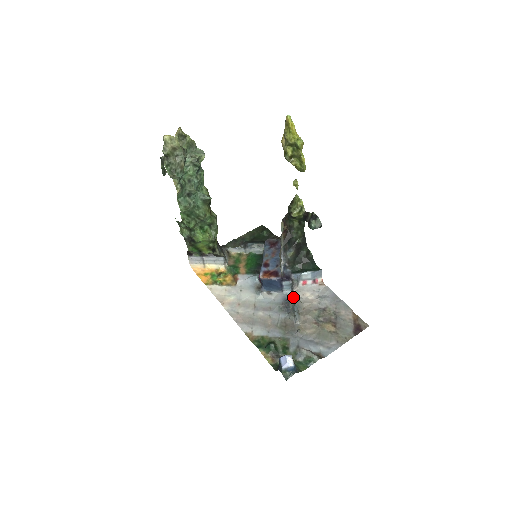
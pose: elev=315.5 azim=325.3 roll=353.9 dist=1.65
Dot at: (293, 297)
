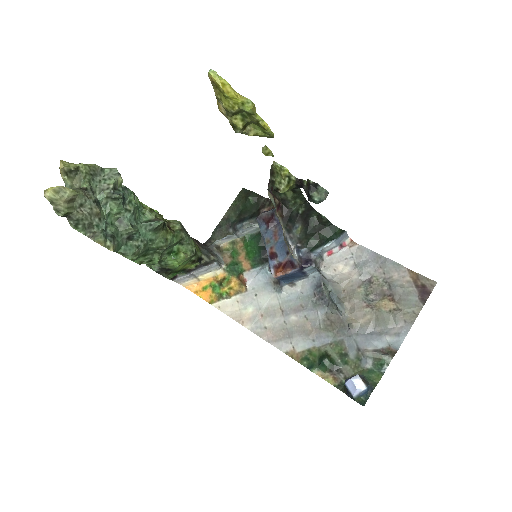
Dot at: (325, 284)
